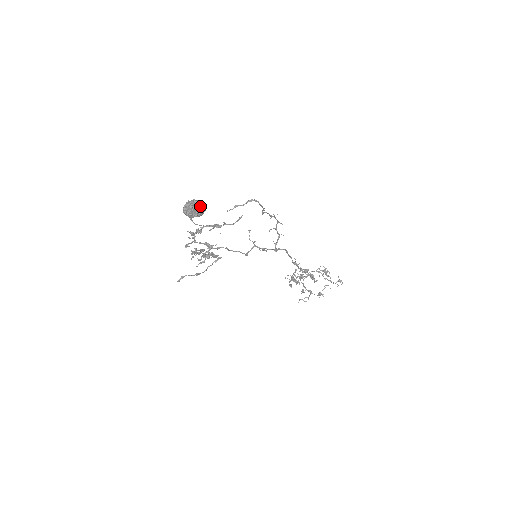
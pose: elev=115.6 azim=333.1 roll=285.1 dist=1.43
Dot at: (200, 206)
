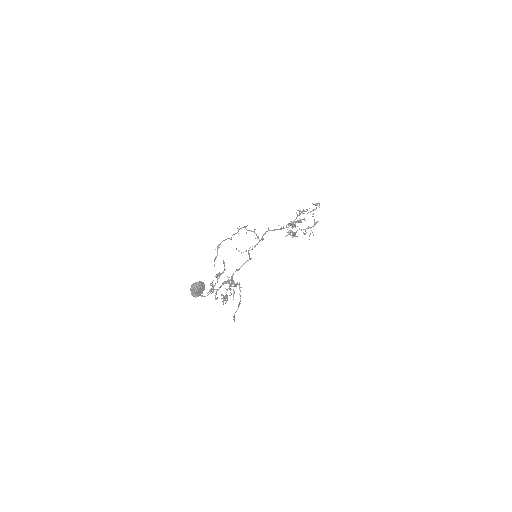
Dot at: (199, 285)
